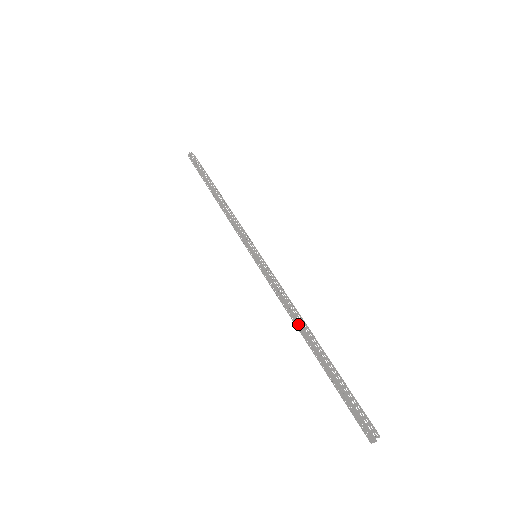
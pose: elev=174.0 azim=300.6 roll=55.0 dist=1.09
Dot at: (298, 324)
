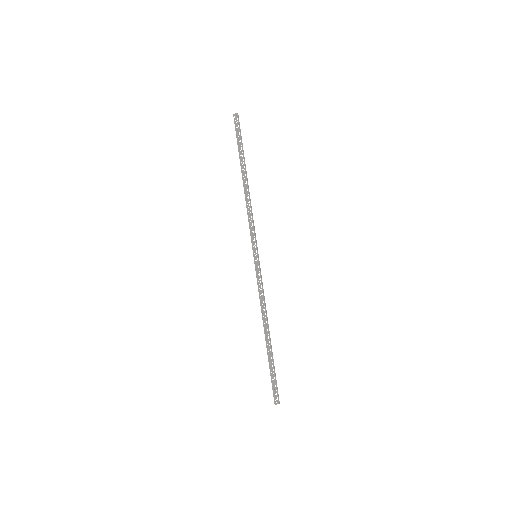
Dot at: occluded
